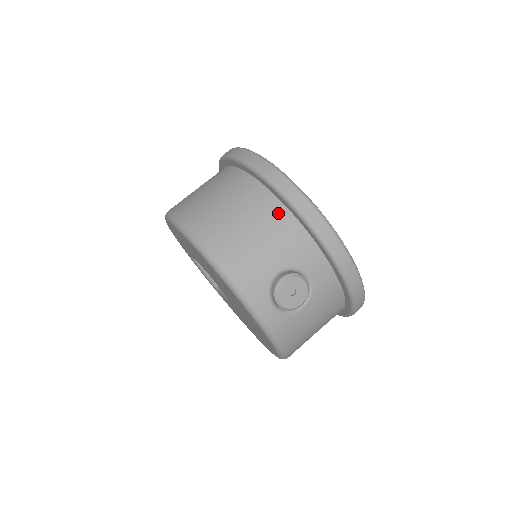
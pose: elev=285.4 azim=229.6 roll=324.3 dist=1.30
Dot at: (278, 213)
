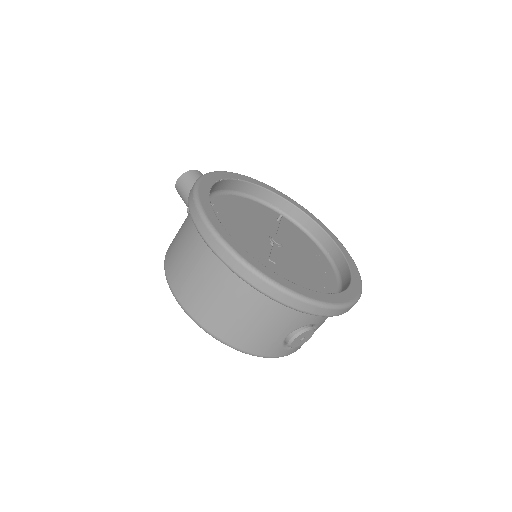
Dot at: (272, 304)
